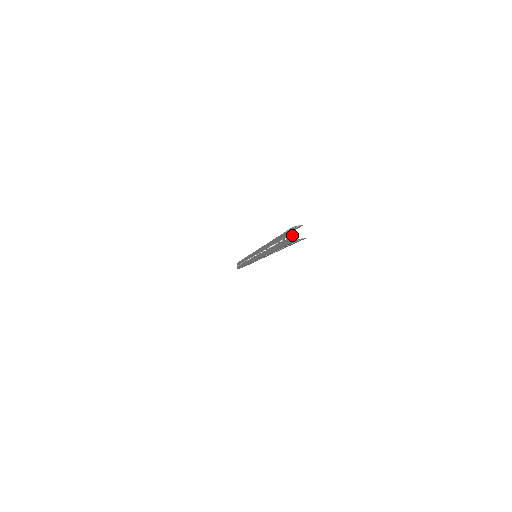
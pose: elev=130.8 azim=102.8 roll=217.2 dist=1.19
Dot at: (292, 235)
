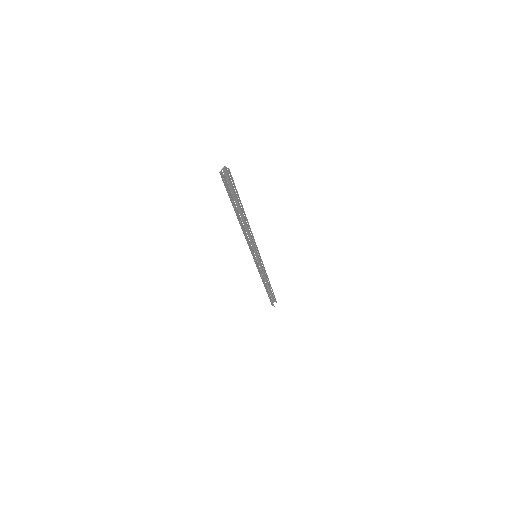
Dot at: occluded
